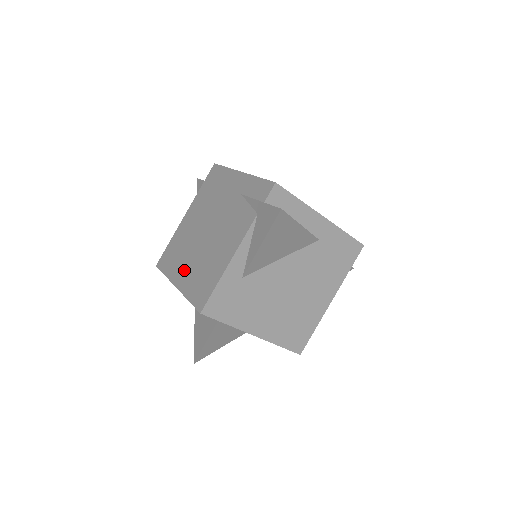
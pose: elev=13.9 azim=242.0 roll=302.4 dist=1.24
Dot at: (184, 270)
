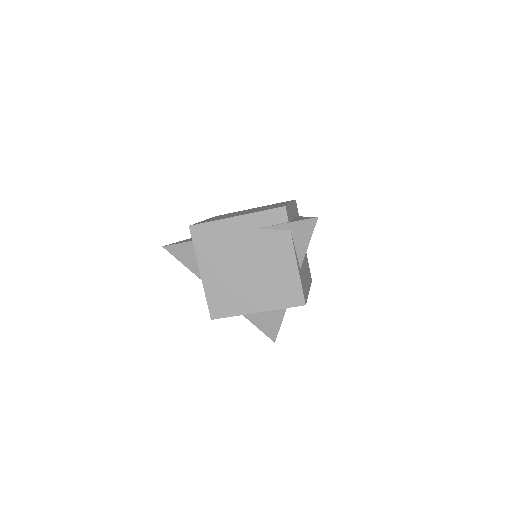
Dot at: (254, 300)
